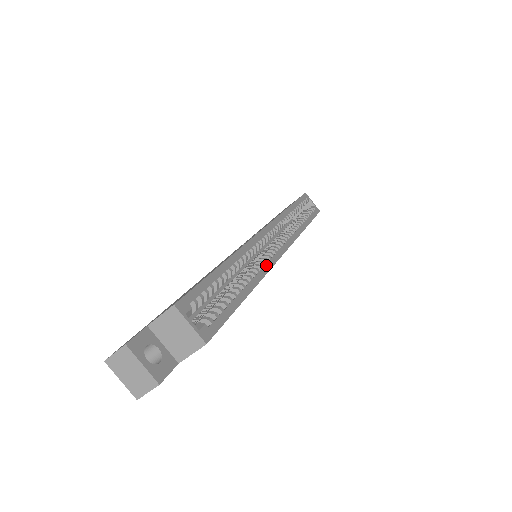
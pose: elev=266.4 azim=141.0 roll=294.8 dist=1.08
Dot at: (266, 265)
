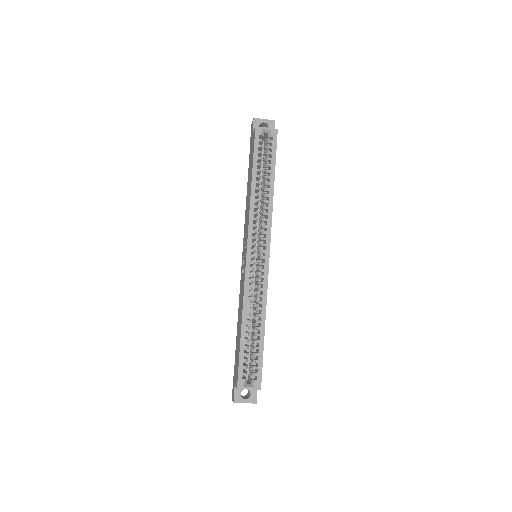
Dot at: (263, 289)
